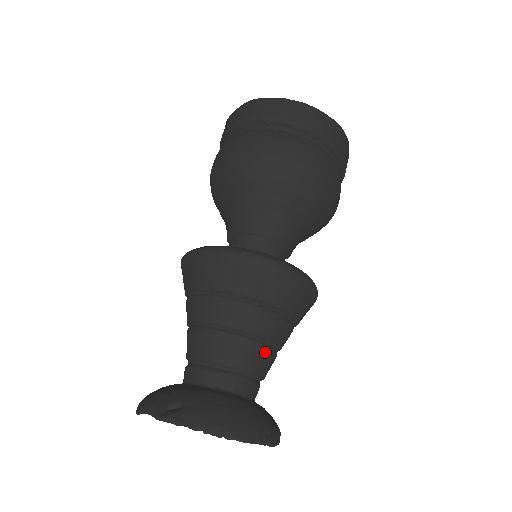
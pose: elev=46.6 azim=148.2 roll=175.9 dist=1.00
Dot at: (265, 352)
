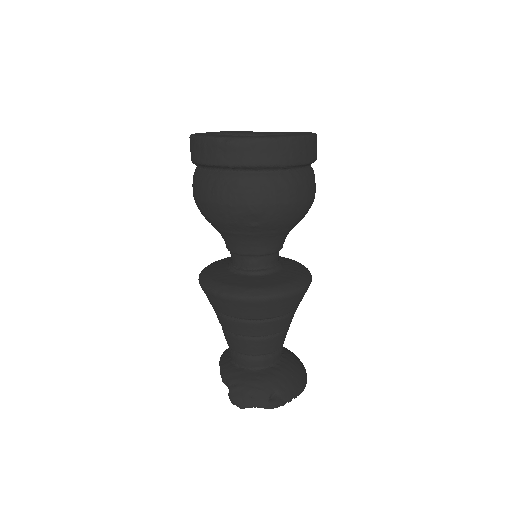
Dot at: occluded
